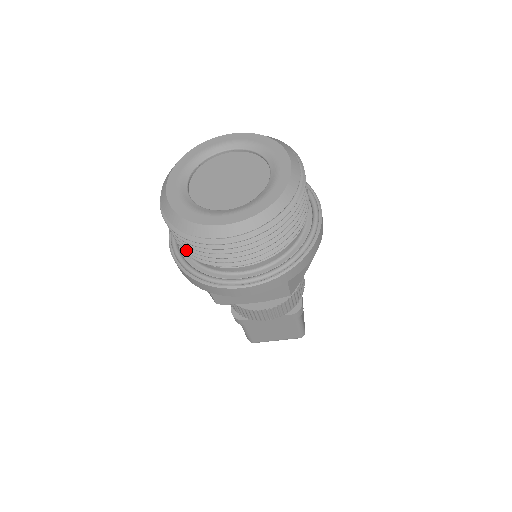
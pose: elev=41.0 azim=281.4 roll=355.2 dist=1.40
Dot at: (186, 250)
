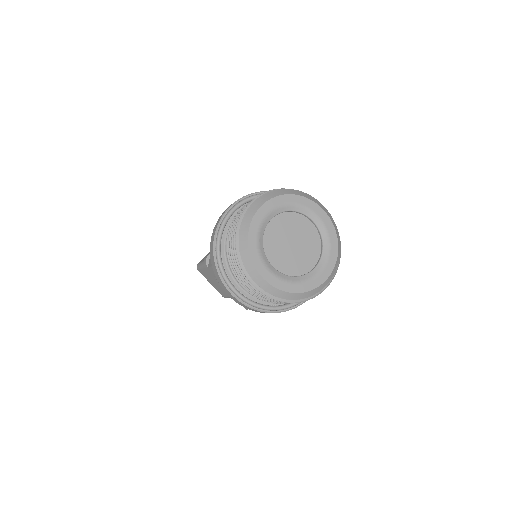
Dot at: (229, 245)
